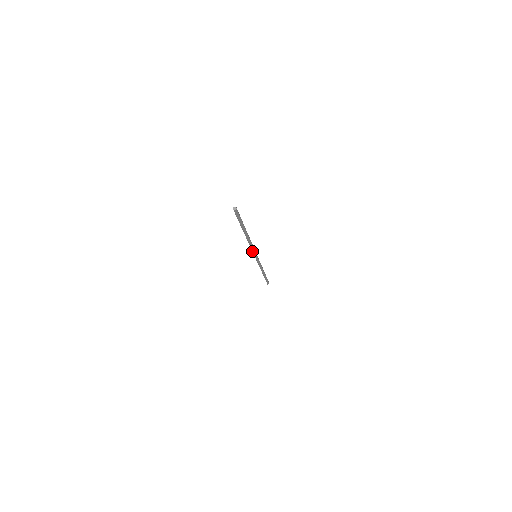
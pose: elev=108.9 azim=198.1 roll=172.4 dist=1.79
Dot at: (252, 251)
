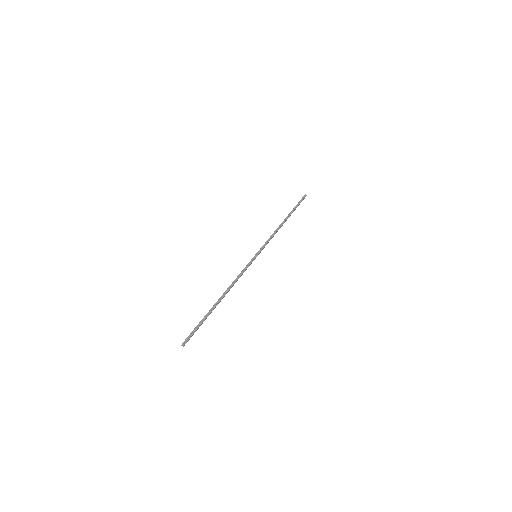
Dot at: (246, 269)
